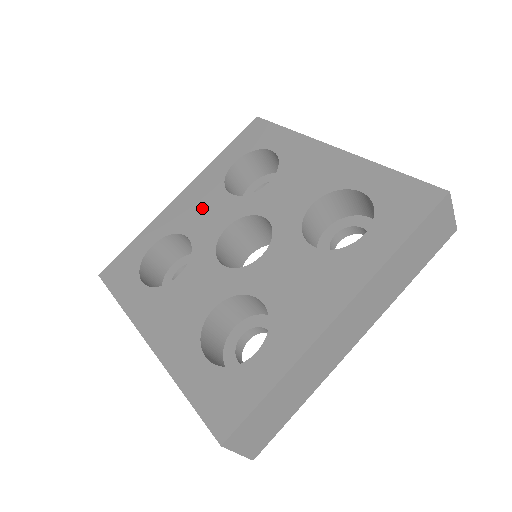
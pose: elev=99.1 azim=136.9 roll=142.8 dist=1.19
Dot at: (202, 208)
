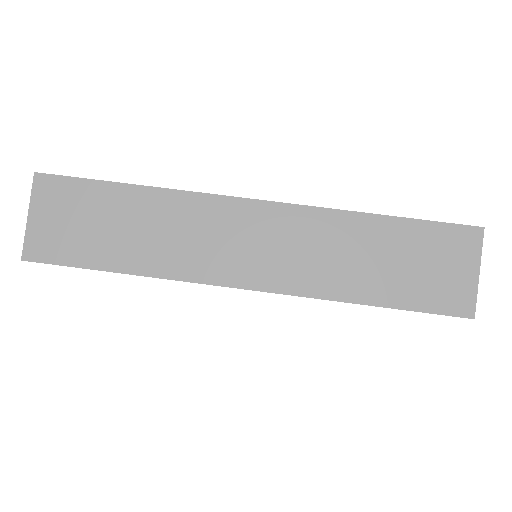
Dot at: occluded
